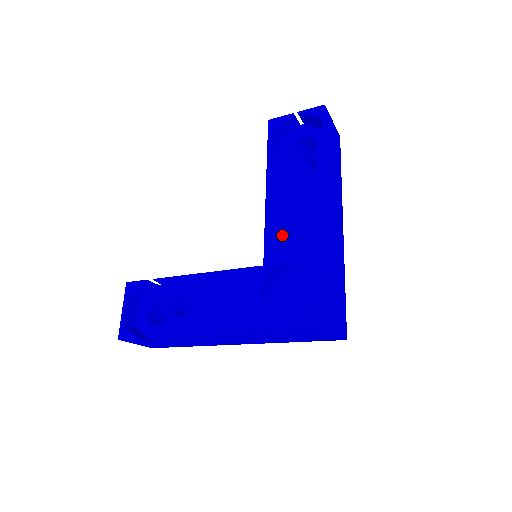
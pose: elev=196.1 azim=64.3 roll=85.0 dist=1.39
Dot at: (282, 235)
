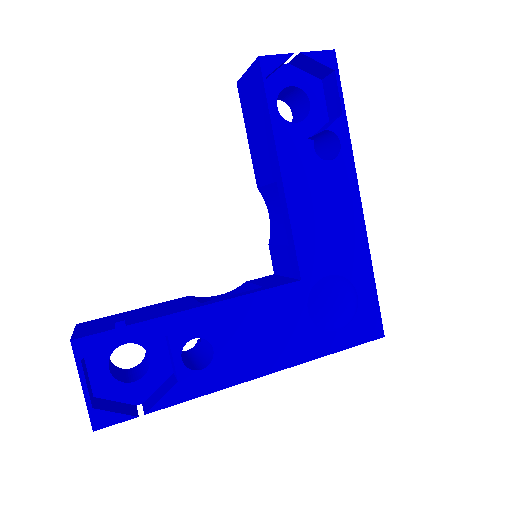
Dot at: (317, 238)
